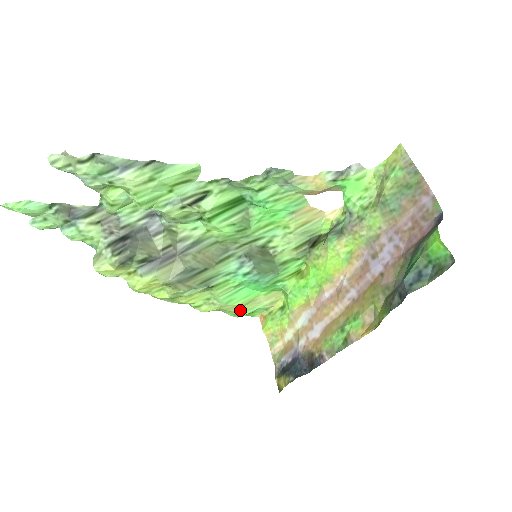
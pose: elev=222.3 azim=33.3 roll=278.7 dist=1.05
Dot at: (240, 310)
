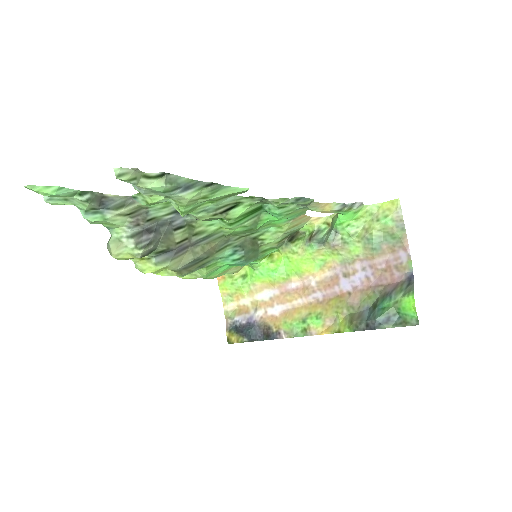
Dot at: (212, 277)
